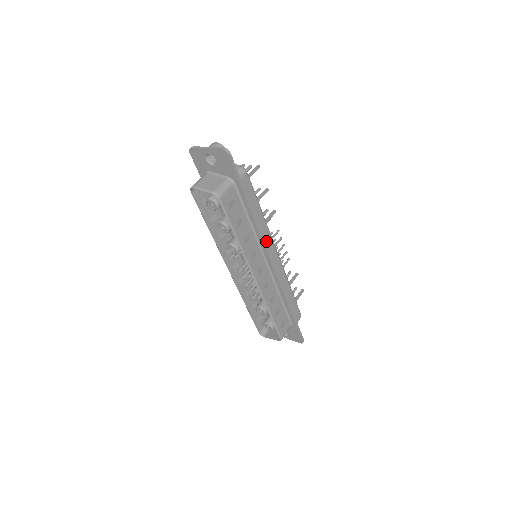
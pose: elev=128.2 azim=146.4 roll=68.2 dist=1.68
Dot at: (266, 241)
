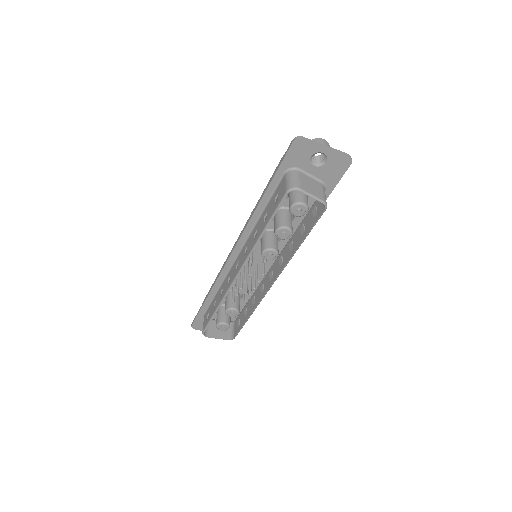
Dot at: occluded
